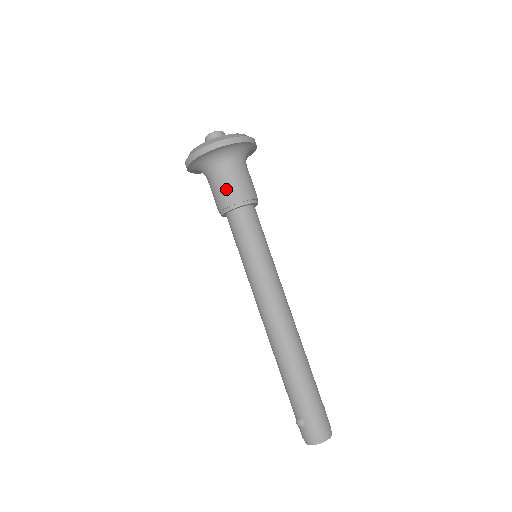
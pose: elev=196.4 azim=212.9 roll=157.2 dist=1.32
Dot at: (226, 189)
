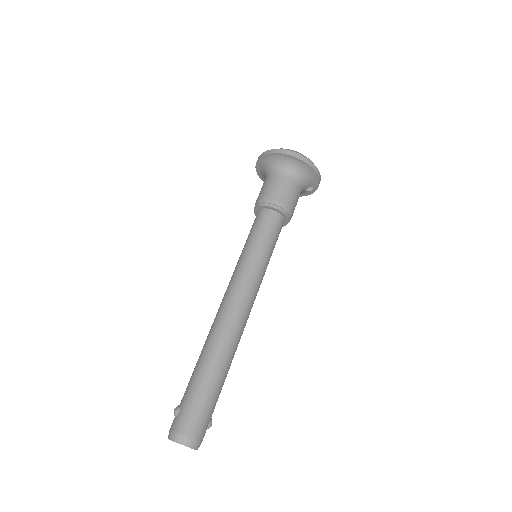
Dot at: (267, 189)
